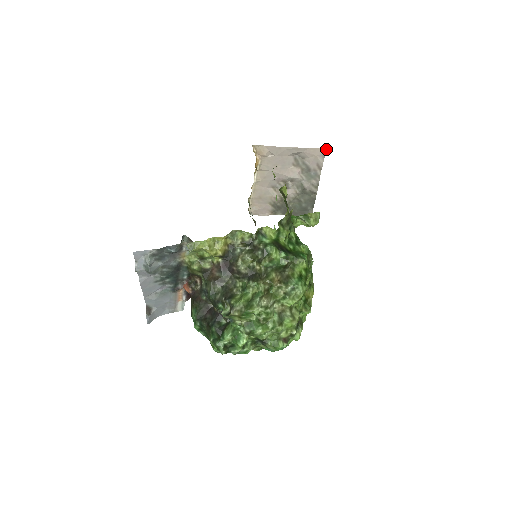
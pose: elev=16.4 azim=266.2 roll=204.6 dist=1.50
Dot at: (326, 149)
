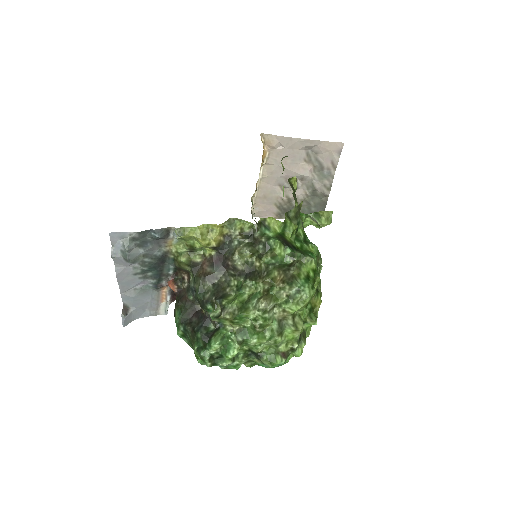
Dot at: (343, 144)
